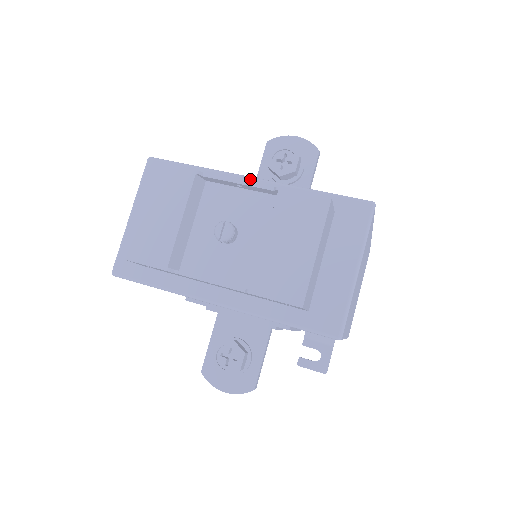
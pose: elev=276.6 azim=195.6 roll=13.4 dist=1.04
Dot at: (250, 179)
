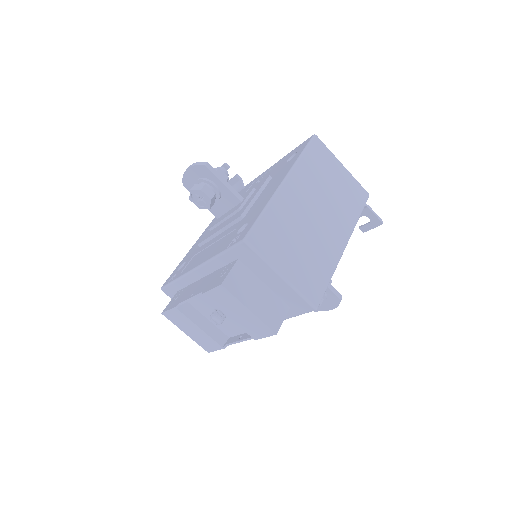
Dot at: (196, 271)
